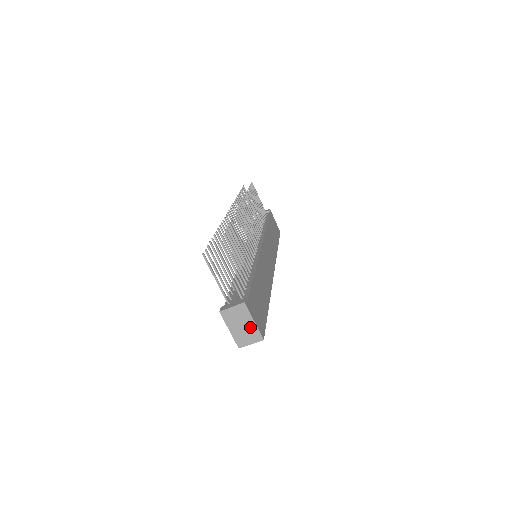
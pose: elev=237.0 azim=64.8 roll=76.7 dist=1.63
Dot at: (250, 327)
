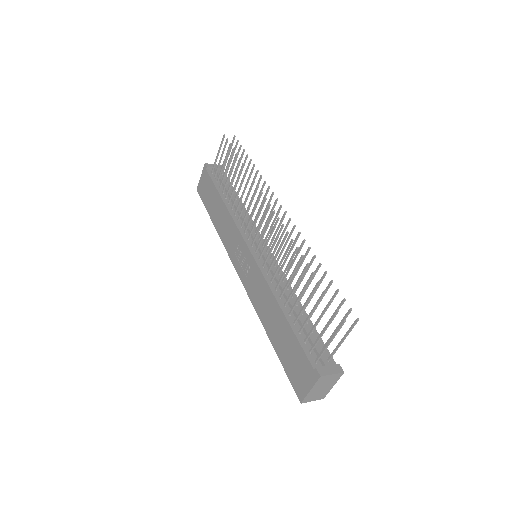
Dot at: (326, 389)
